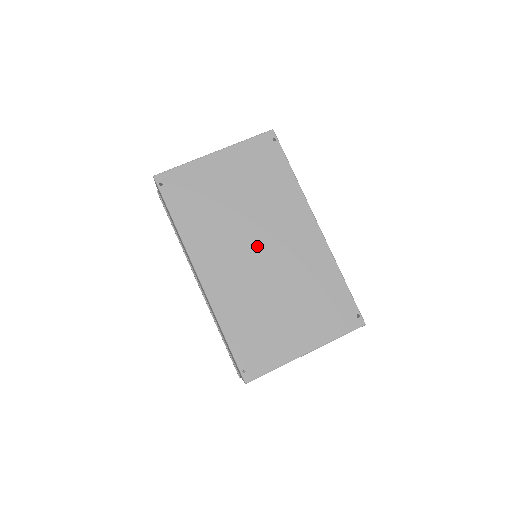
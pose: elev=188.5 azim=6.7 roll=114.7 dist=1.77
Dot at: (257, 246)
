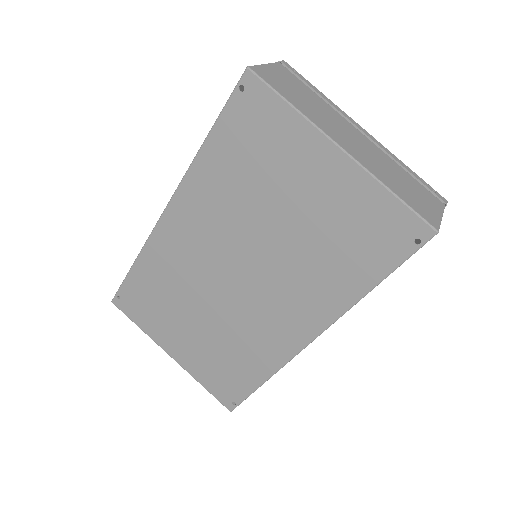
Dot at: (240, 270)
